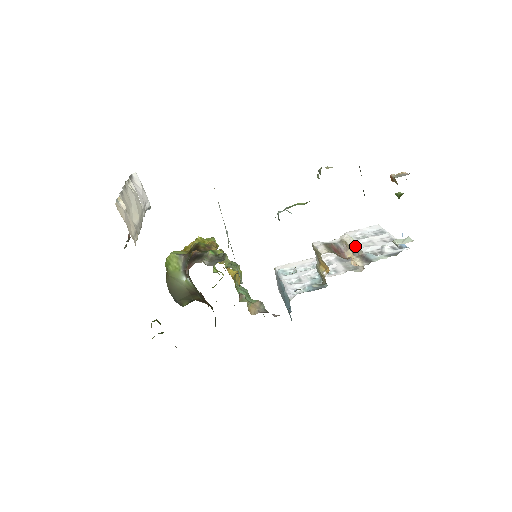
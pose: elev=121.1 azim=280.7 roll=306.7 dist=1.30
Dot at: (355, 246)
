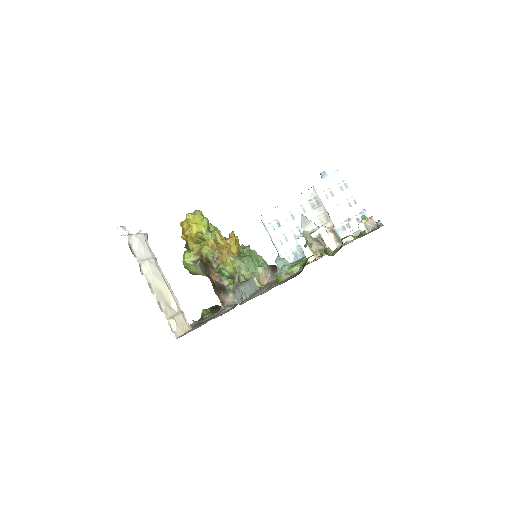
Dot at: (326, 210)
